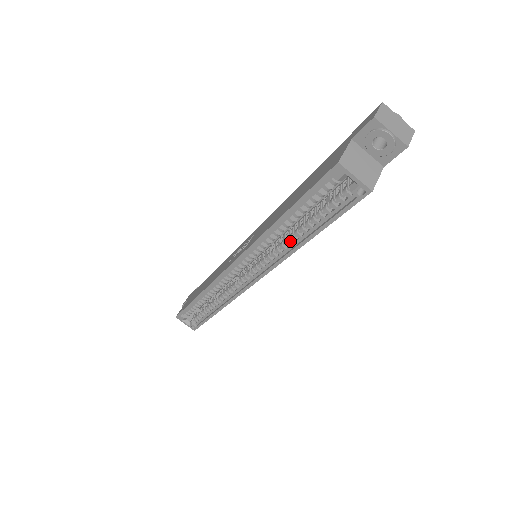
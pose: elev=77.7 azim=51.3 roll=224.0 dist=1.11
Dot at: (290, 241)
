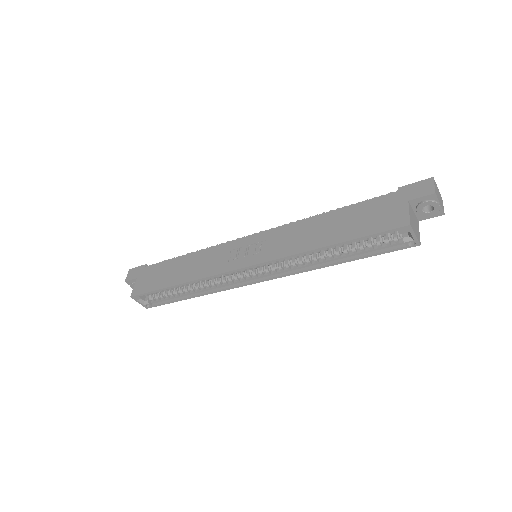
Dot at: (319, 259)
